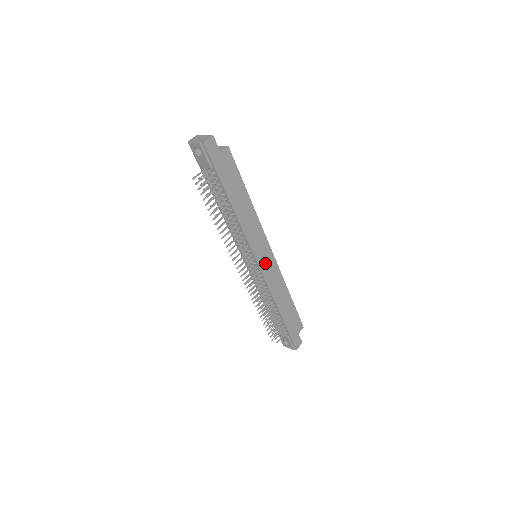
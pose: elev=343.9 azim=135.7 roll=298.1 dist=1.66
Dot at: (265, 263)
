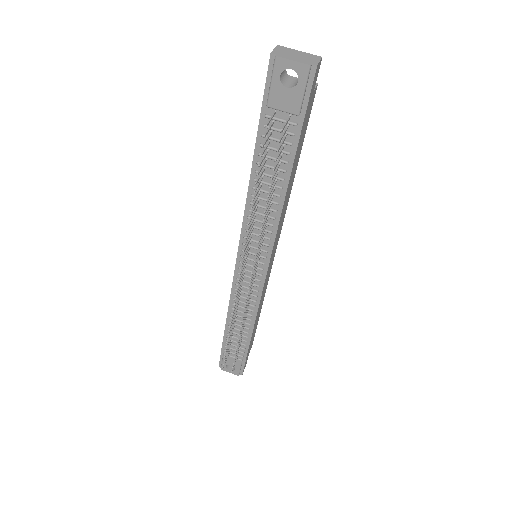
Dot at: (269, 268)
